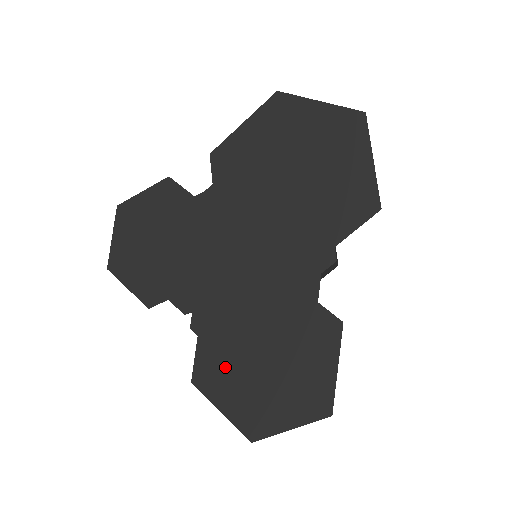
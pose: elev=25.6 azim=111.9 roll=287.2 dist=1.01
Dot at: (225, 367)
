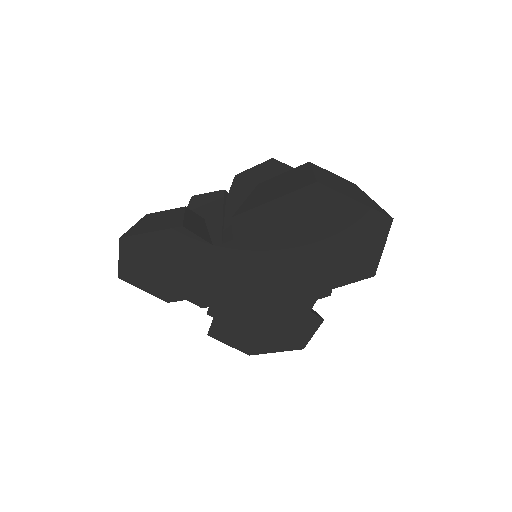
Dot at: (235, 331)
